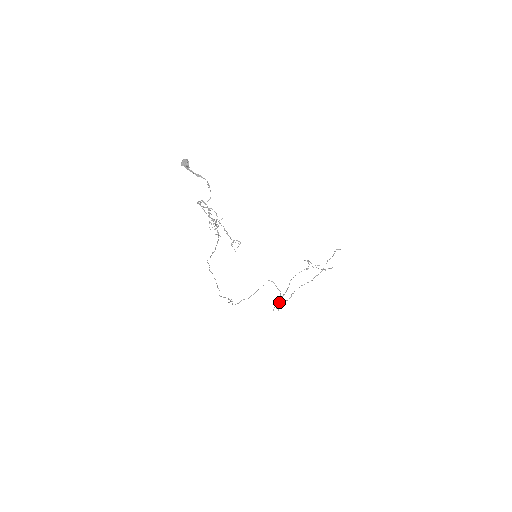
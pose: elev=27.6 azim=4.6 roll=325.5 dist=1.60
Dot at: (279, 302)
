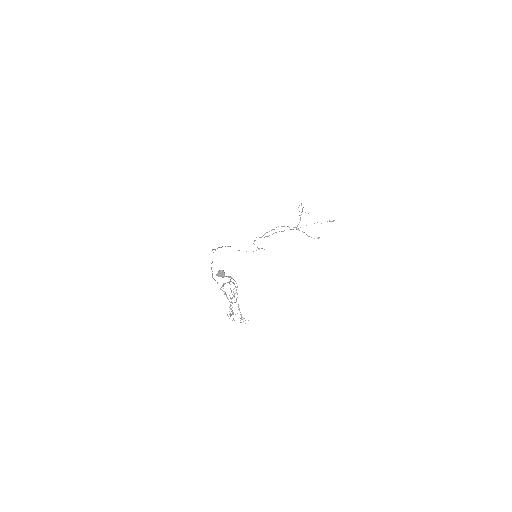
Dot at: (261, 237)
